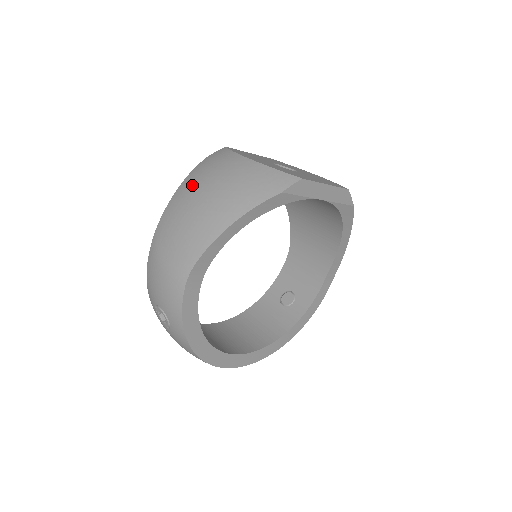
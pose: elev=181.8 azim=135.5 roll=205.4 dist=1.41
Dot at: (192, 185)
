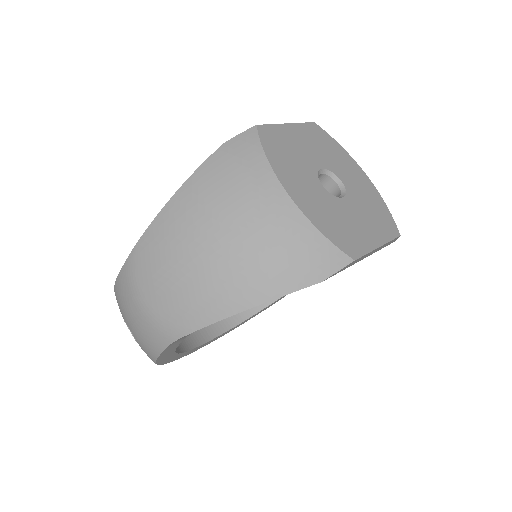
Dot at: (198, 209)
